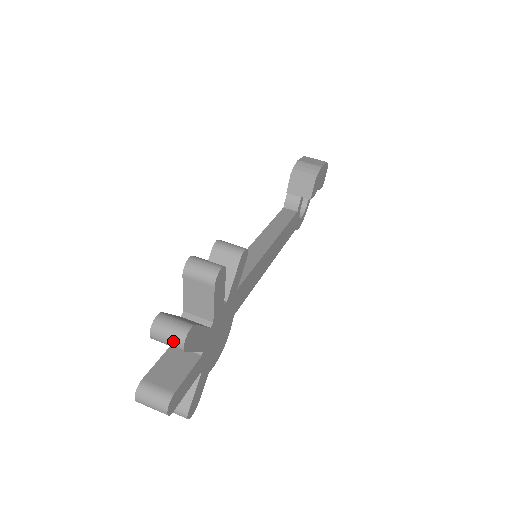
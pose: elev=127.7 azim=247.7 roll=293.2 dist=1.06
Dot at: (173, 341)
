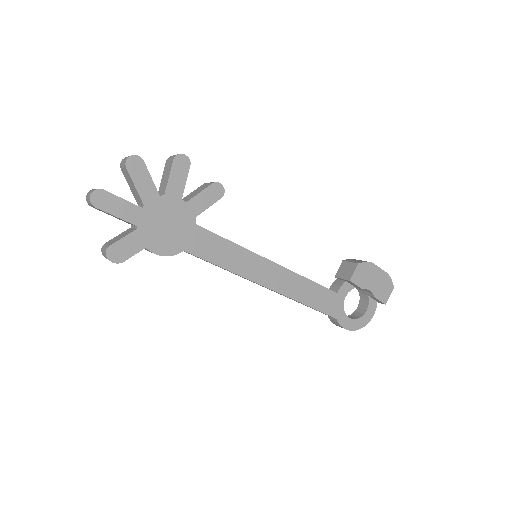
Dot at: (125, 159)
